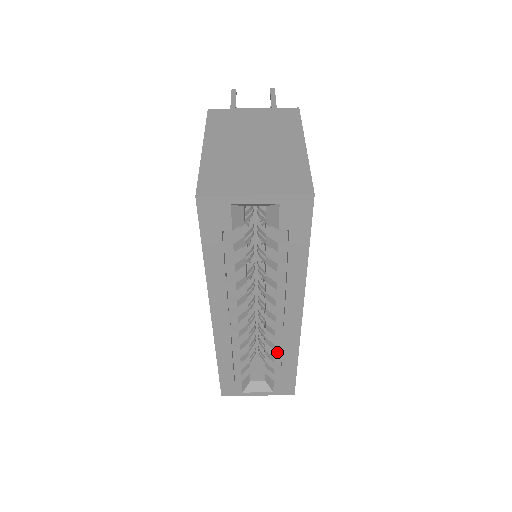
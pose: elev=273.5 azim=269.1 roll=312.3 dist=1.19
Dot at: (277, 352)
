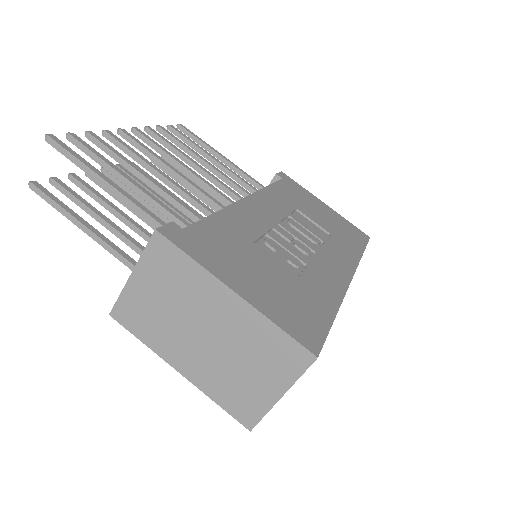
Dot at: occluded
